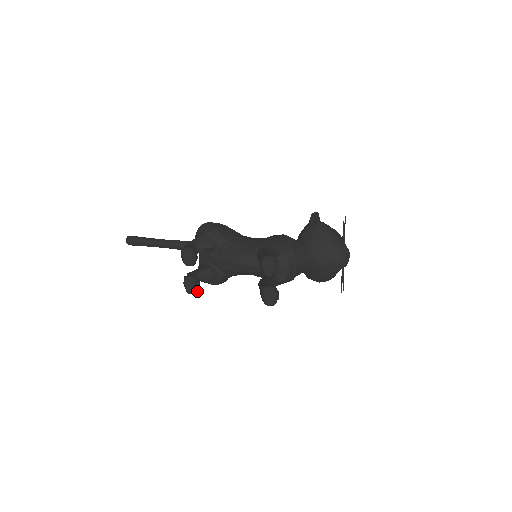
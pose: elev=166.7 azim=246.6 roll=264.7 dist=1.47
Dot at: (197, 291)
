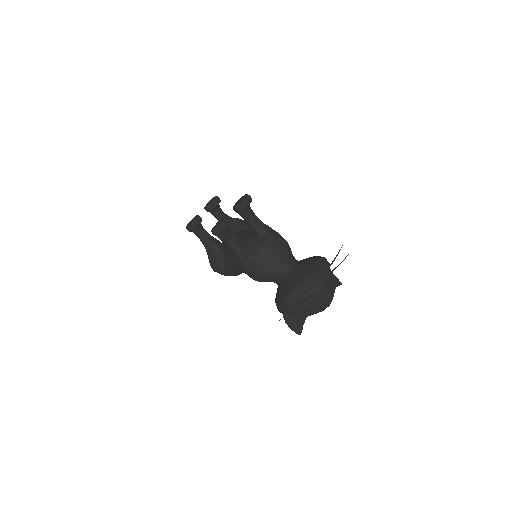
Dot at: (191, 227)
